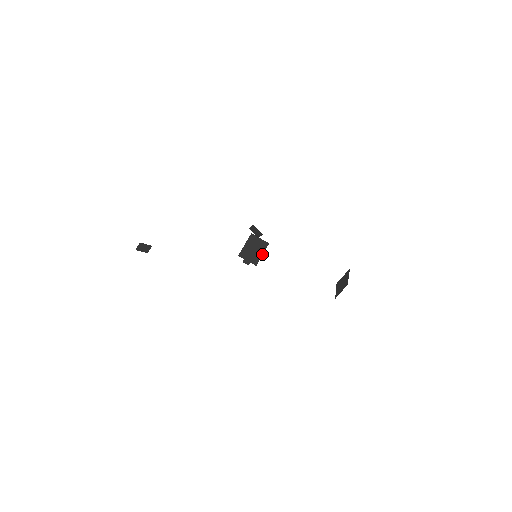
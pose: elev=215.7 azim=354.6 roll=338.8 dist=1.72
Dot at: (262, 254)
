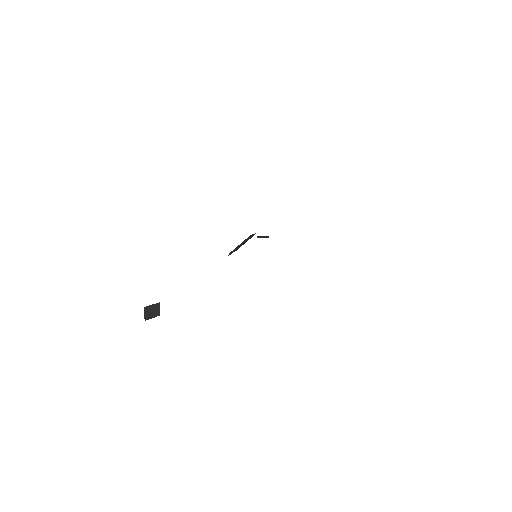
Dot at: occluded
